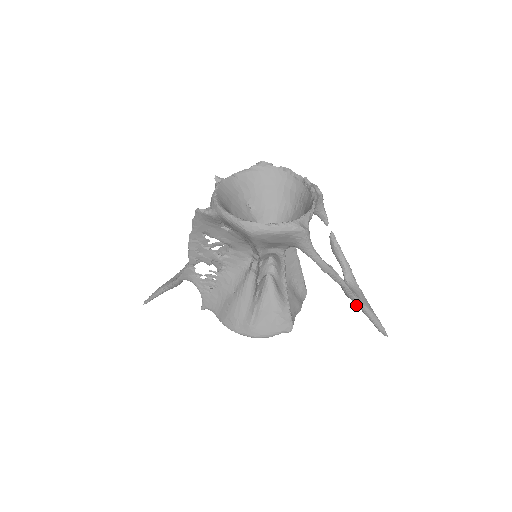
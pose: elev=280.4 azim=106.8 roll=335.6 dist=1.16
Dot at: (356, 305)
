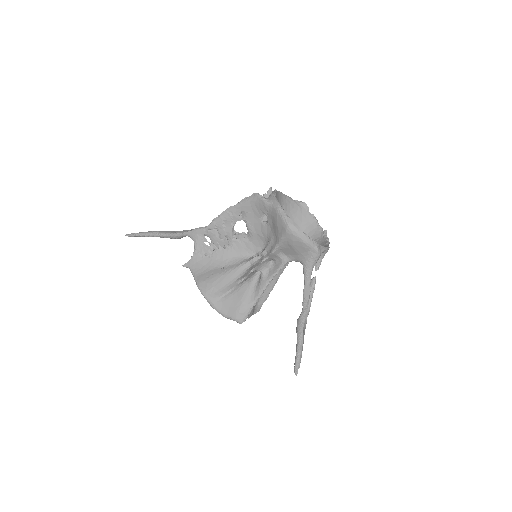
Dot at: (297, 336)
